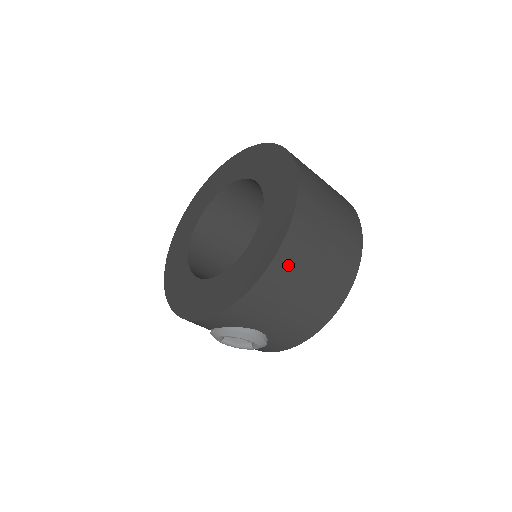
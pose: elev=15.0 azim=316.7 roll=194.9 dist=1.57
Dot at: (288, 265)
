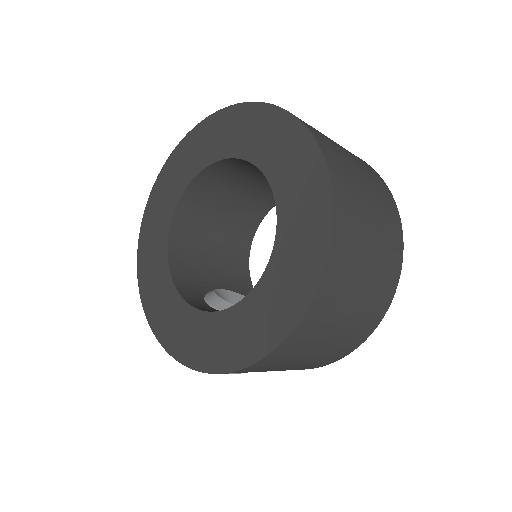
Dot at: (285, 354)
